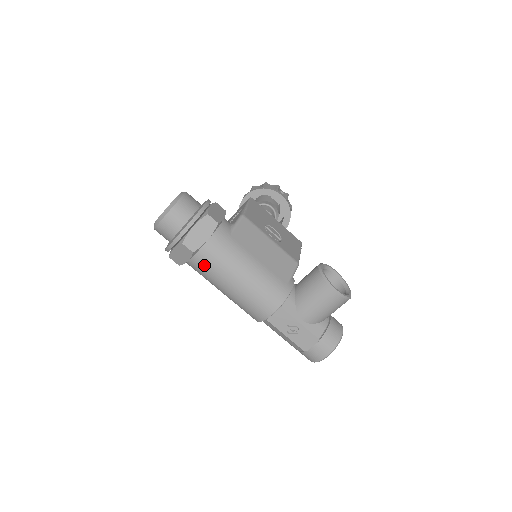
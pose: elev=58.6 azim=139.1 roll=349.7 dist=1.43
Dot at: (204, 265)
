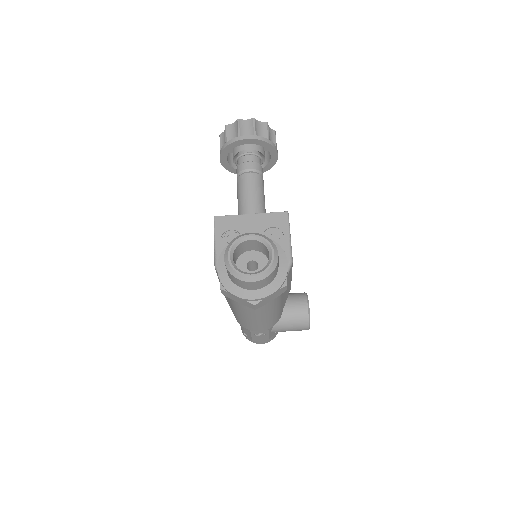
Dot at: (249, 308)
